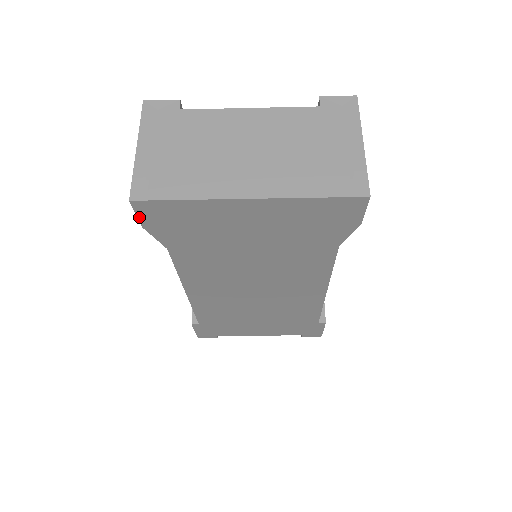
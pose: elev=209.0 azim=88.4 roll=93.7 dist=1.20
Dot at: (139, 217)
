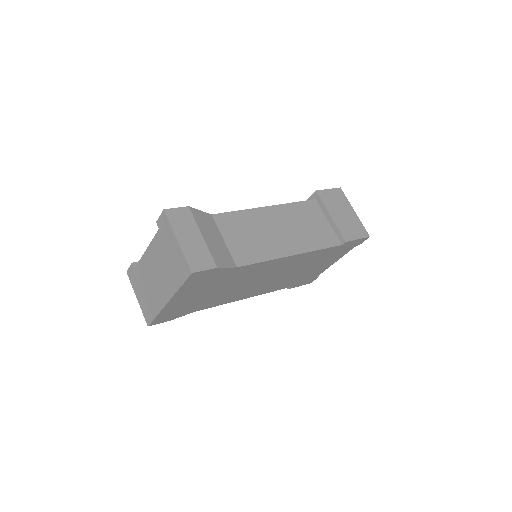
Dot at: (162, 322)
